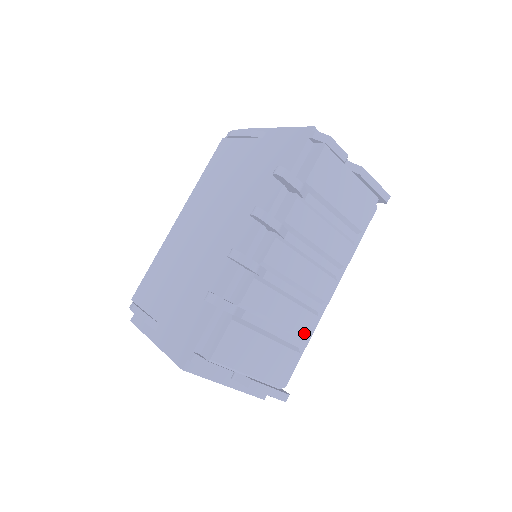
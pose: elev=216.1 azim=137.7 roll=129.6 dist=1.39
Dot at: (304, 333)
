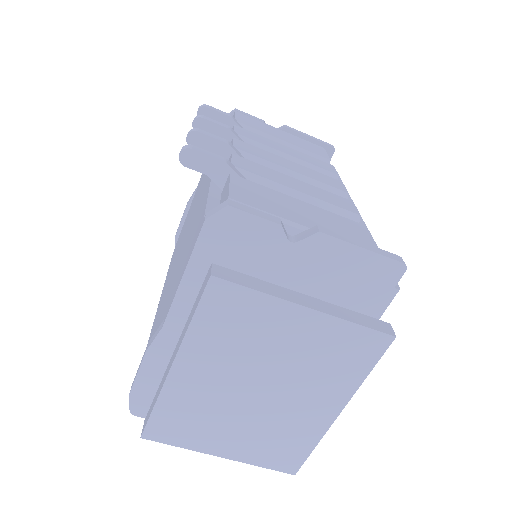
Dot at: (350, 210)
